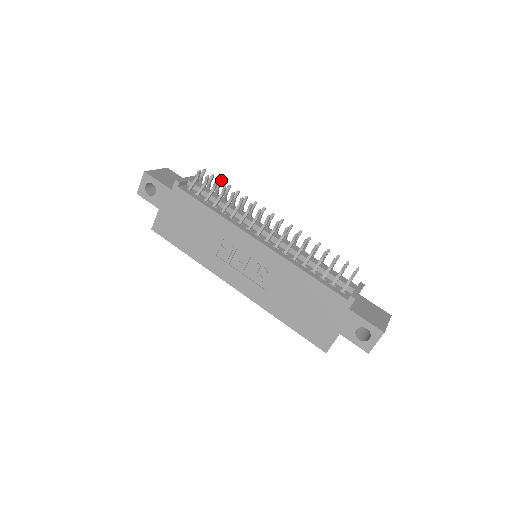
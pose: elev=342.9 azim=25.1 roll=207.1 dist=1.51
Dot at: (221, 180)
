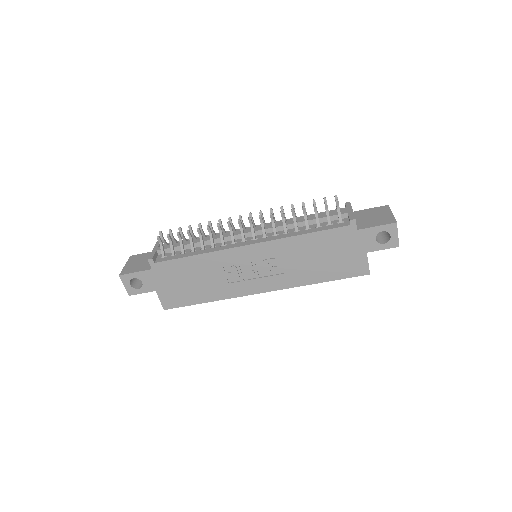
Dot at: (179, 228)
